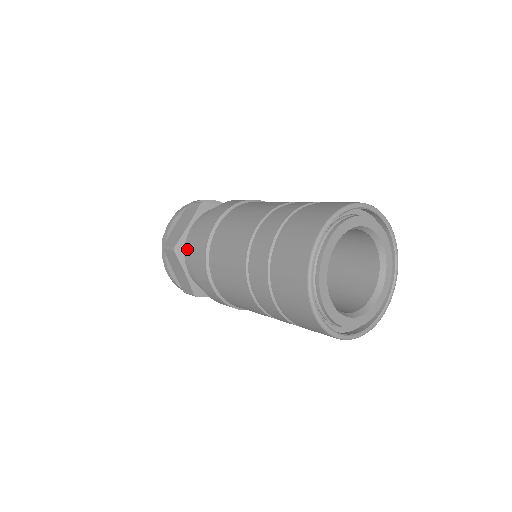
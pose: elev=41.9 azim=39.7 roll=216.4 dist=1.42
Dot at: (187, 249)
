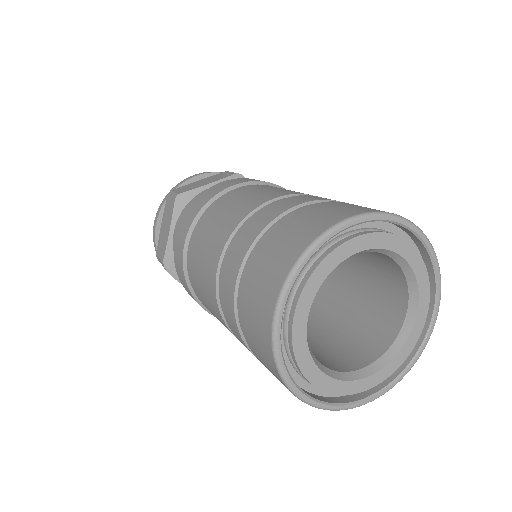
Dot at: occluded
